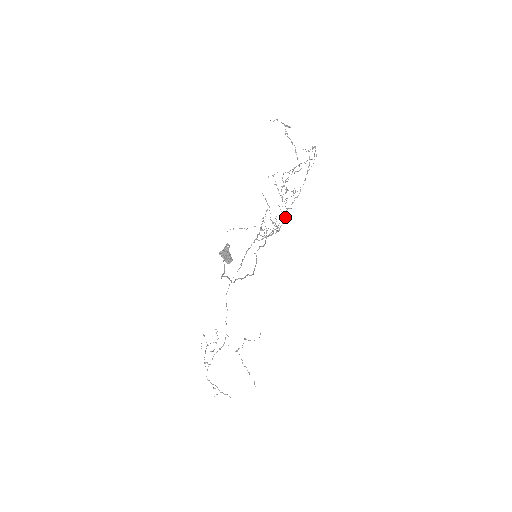
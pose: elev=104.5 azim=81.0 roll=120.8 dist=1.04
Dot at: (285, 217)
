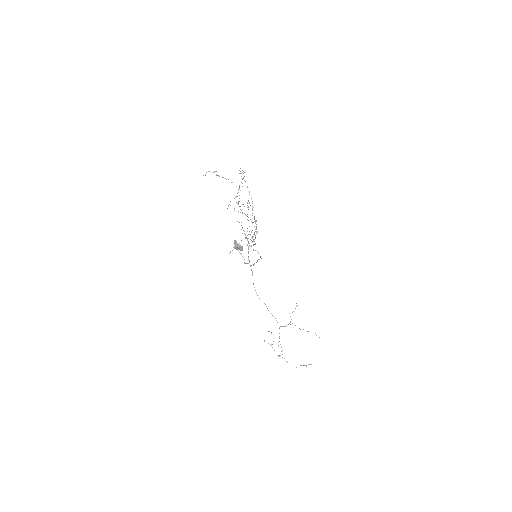
Dot at: (255, 220)
